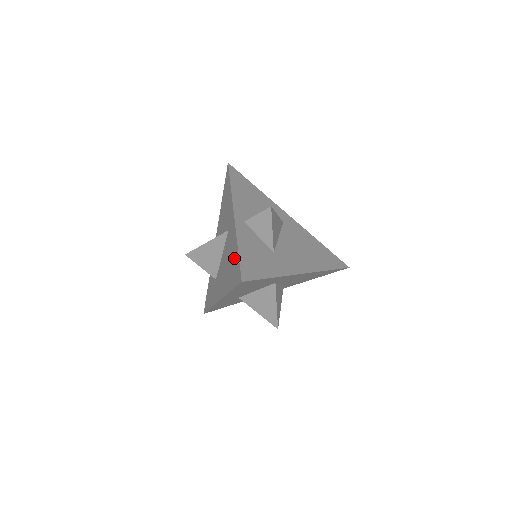
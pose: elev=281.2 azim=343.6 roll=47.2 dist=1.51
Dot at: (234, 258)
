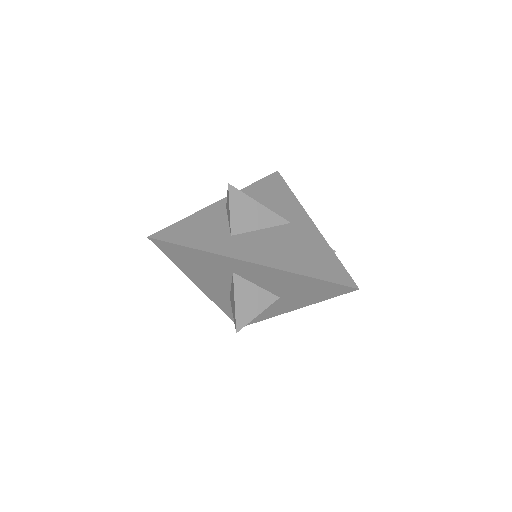
Dot at: occluded
